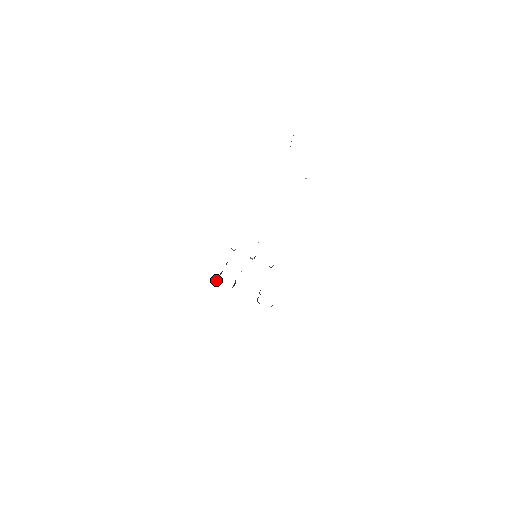
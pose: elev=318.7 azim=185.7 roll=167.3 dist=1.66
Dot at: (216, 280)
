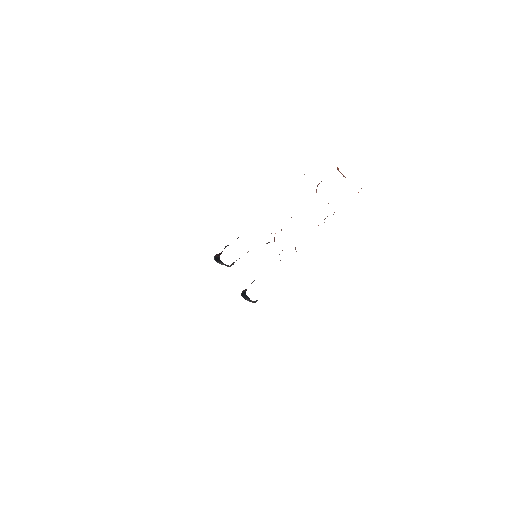
Dot at: (216, 254)
